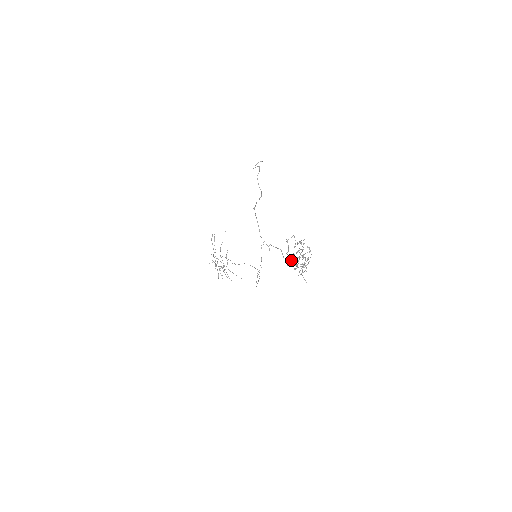
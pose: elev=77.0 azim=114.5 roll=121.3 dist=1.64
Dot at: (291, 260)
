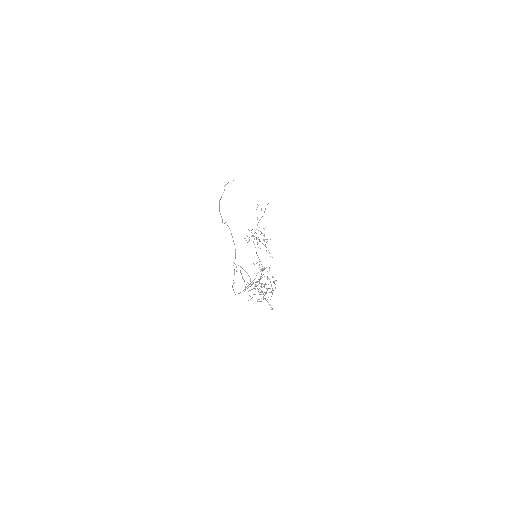
Dot at: (245, 290)
